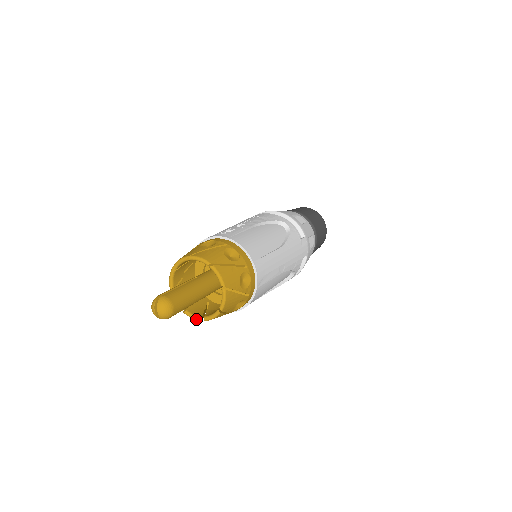
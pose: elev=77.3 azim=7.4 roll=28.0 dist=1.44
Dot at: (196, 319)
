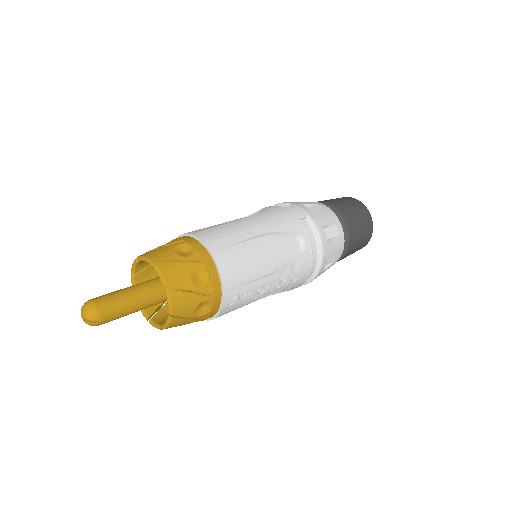
Dot at: (167, 321)
